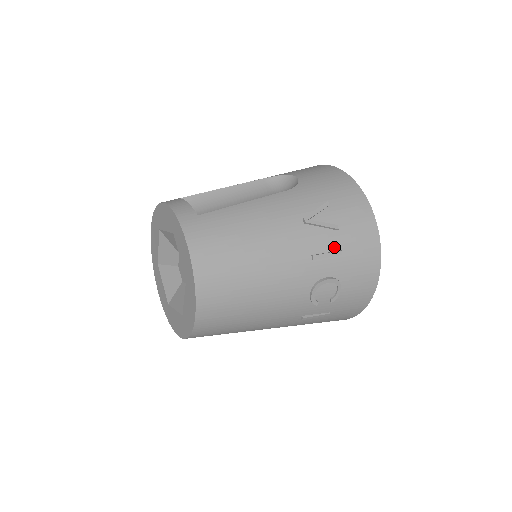
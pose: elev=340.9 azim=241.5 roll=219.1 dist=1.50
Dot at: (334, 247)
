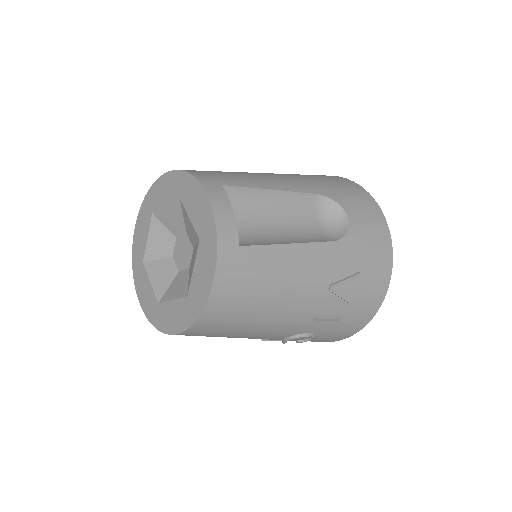
Dot at: (335, 316)
